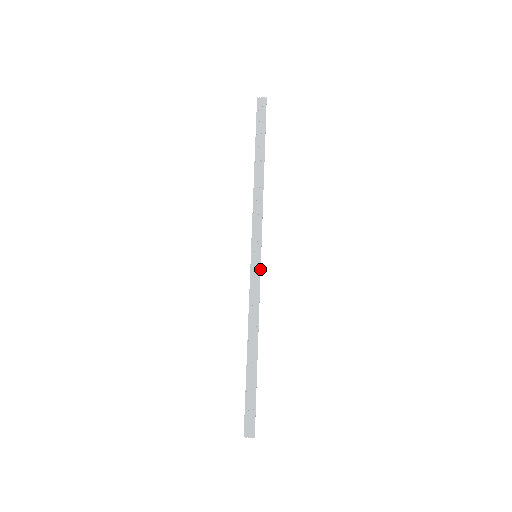
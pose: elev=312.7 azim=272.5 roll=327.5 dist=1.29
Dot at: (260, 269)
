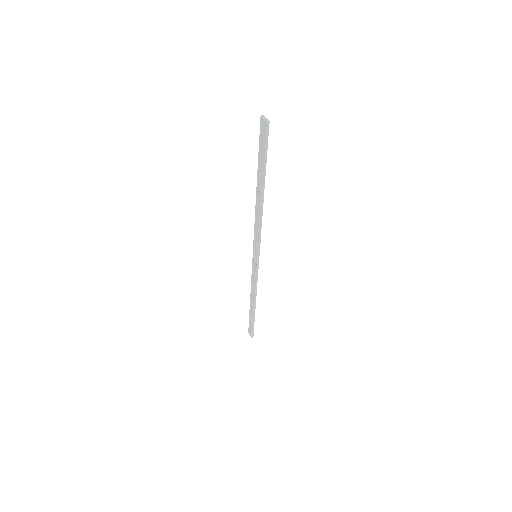
Dot at: (256, 267)
